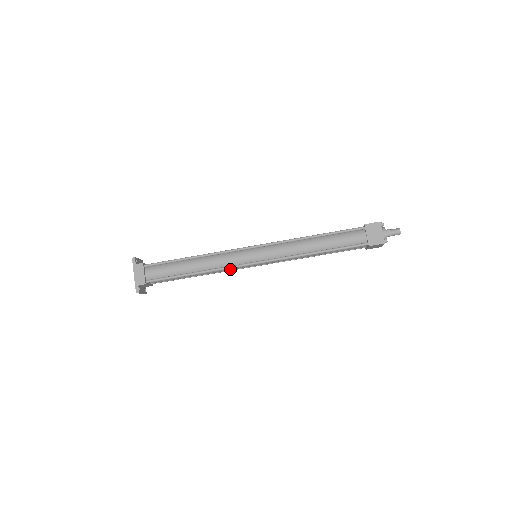
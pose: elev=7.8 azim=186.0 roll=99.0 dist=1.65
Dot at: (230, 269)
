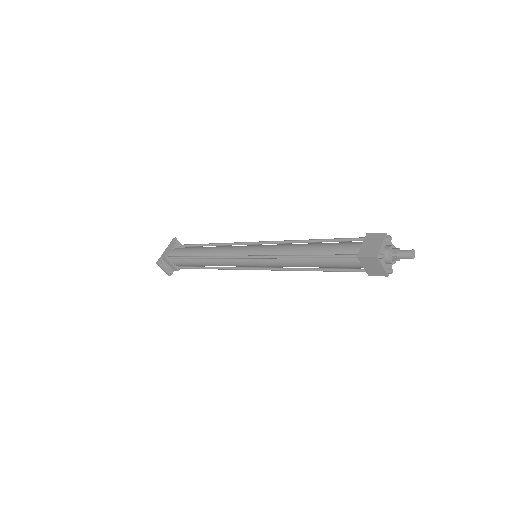
Dot at: (228, 262)
